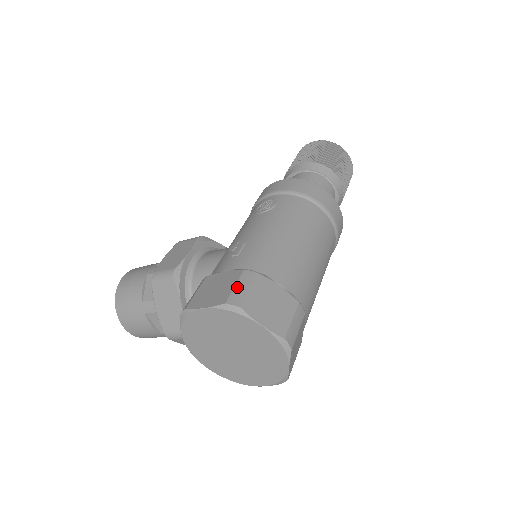
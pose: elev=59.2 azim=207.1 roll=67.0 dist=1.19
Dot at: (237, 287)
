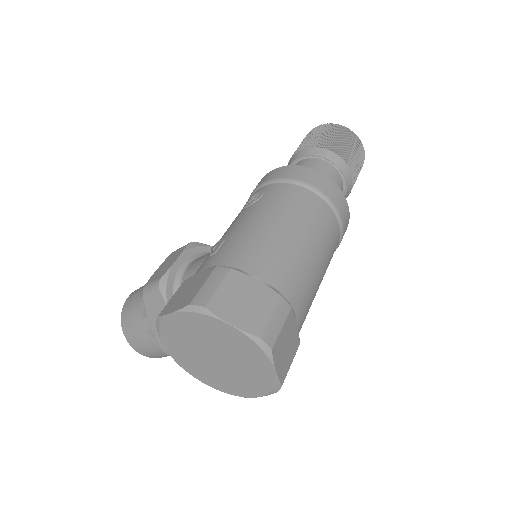
Dot at: (204, 286)
